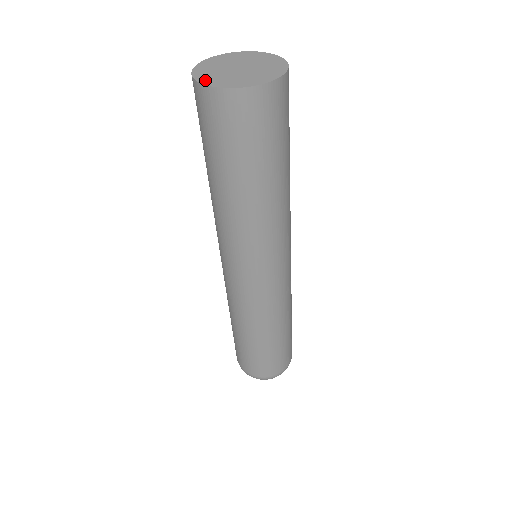
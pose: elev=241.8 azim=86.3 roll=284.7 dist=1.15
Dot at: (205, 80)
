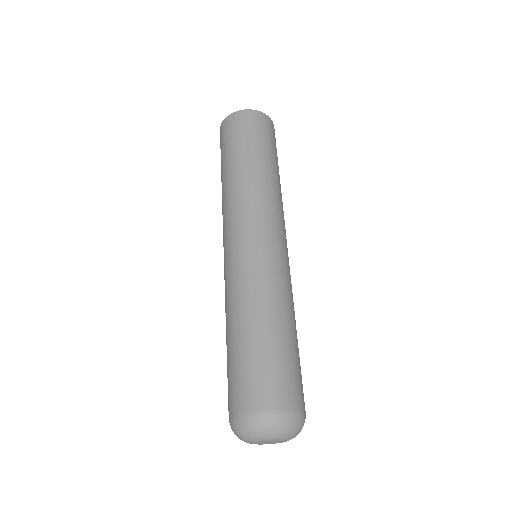
Dot at: occluded
